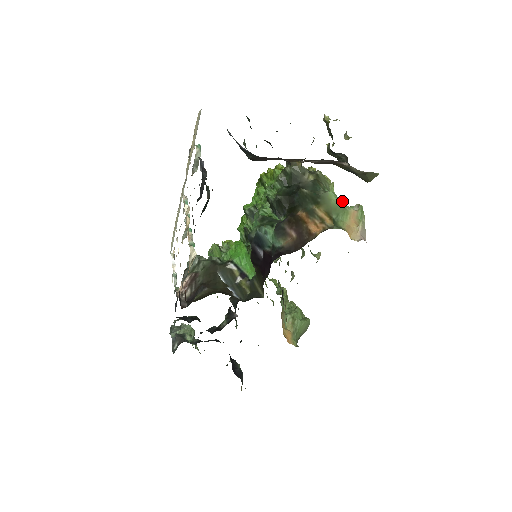
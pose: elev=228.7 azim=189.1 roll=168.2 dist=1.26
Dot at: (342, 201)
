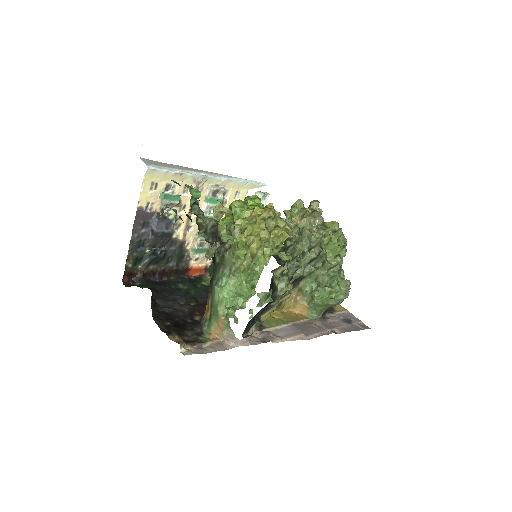
Dot at: (223, 301)
